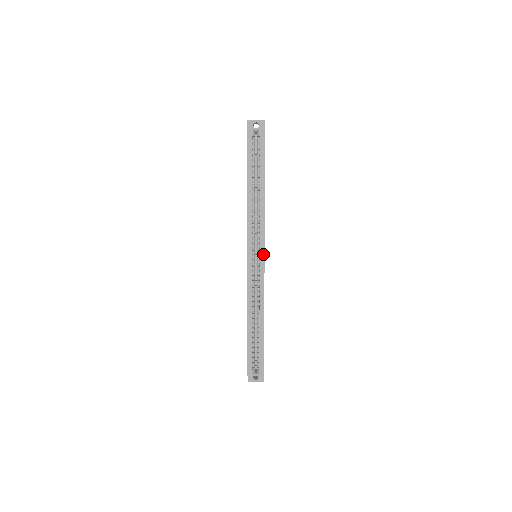
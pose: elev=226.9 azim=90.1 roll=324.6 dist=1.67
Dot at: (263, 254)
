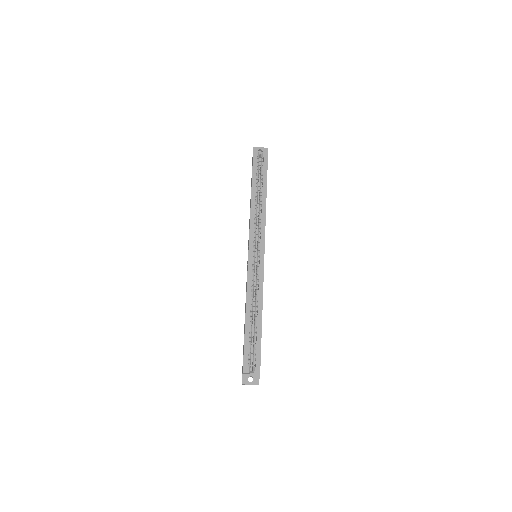
Dot at: (263, 251)
